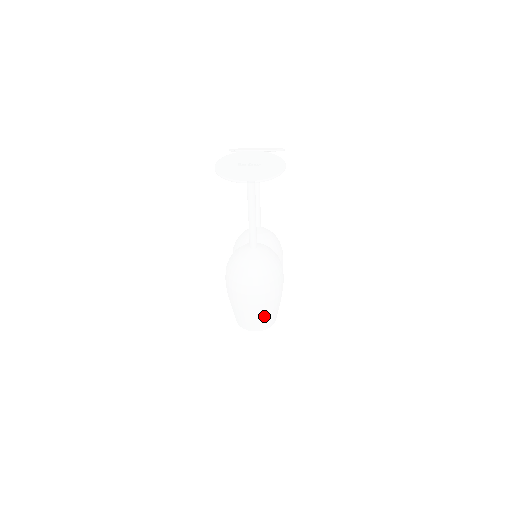
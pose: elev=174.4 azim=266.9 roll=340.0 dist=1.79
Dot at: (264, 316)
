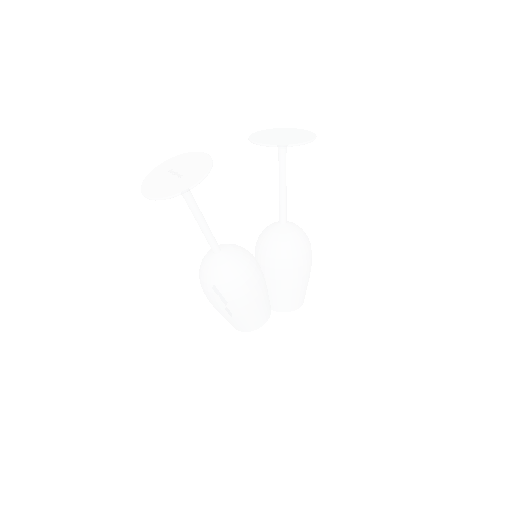
Dot at: (231, 320)
